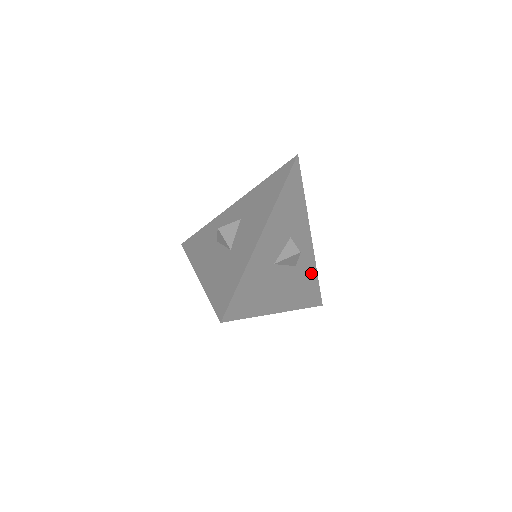
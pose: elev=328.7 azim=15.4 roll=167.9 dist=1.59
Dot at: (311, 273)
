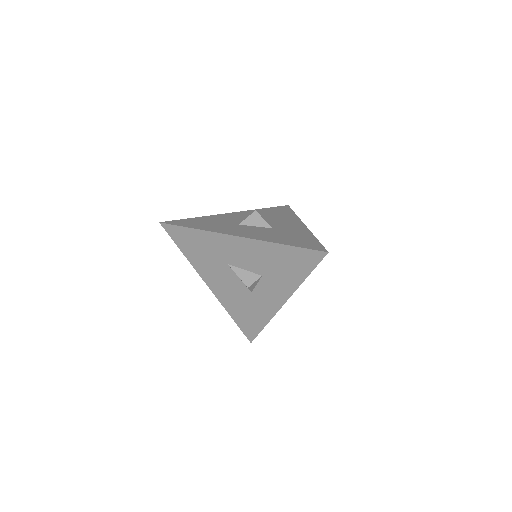
Dot at: occluded
